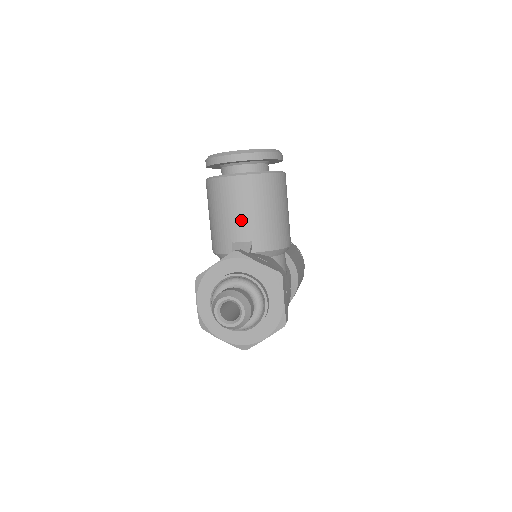
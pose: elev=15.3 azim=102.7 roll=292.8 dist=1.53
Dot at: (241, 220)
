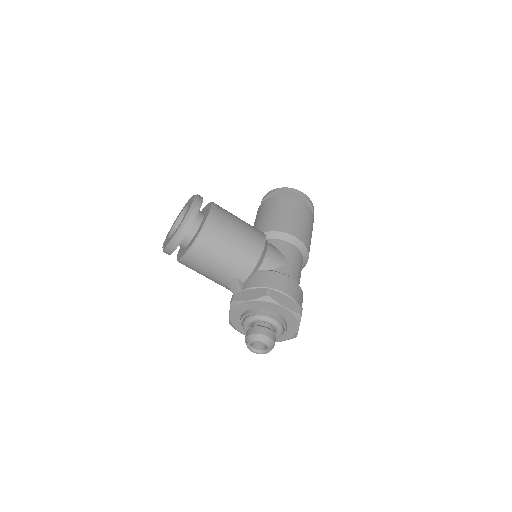
Dot at: (217, 274)
